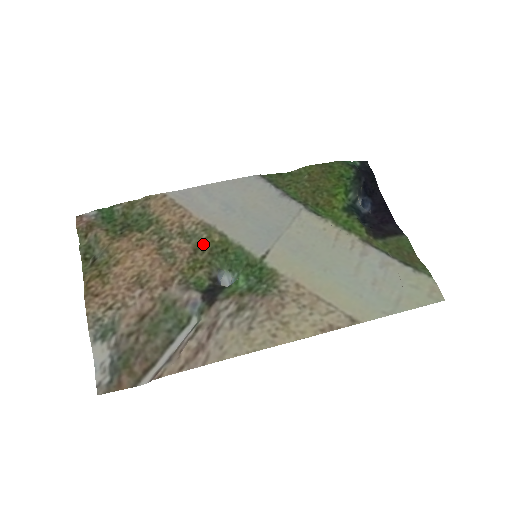
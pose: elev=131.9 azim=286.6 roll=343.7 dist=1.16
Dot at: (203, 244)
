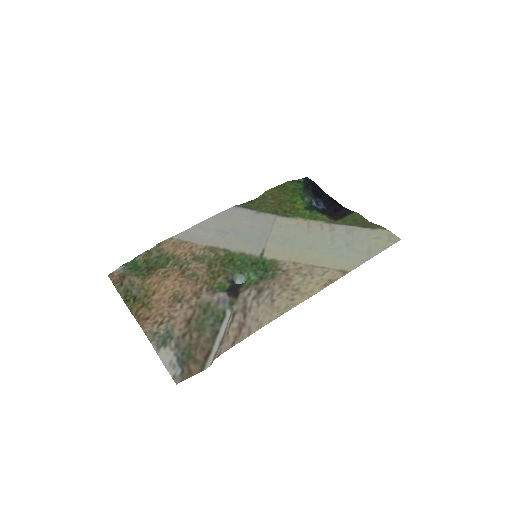
Dot at: (214, 260)
